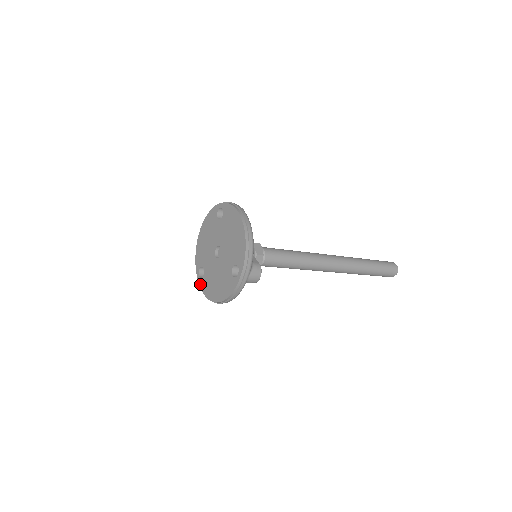
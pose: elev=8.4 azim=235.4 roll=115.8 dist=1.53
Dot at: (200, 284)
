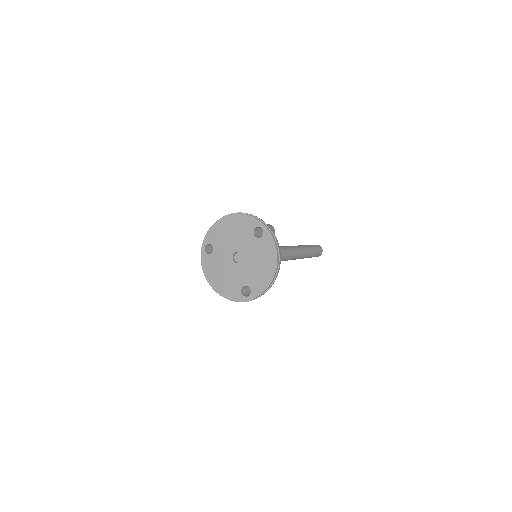
Dot at: (202, 256)
